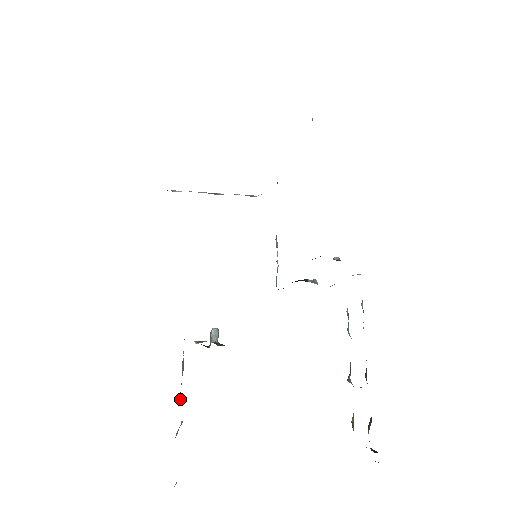
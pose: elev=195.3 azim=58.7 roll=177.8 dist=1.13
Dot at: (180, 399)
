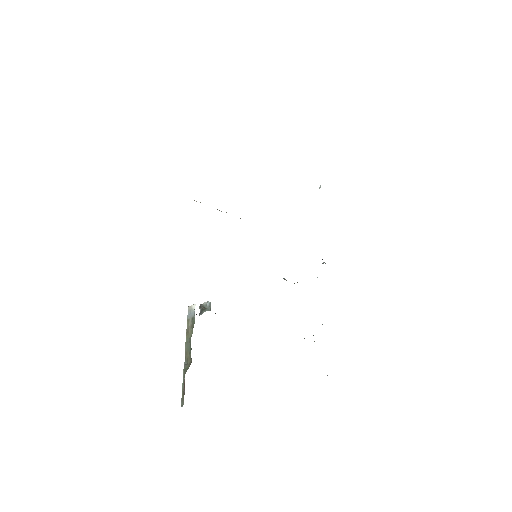
Dot at: (189, 346)
